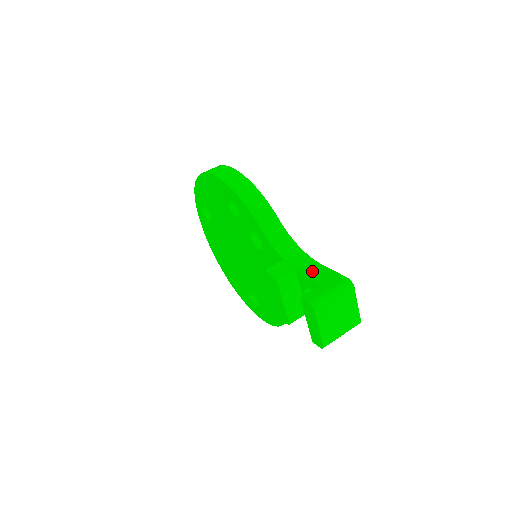
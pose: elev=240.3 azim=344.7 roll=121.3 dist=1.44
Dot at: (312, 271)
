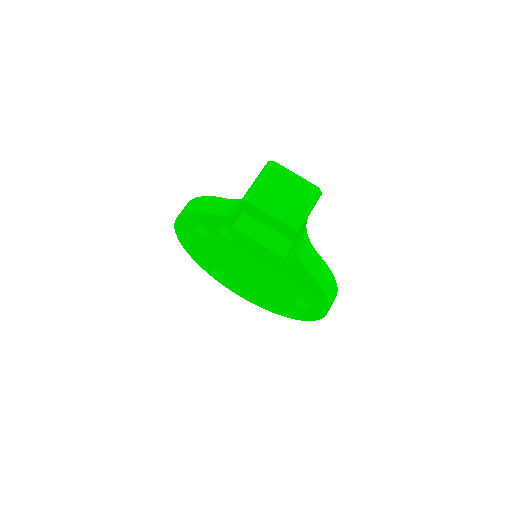
Dot at: occluded
